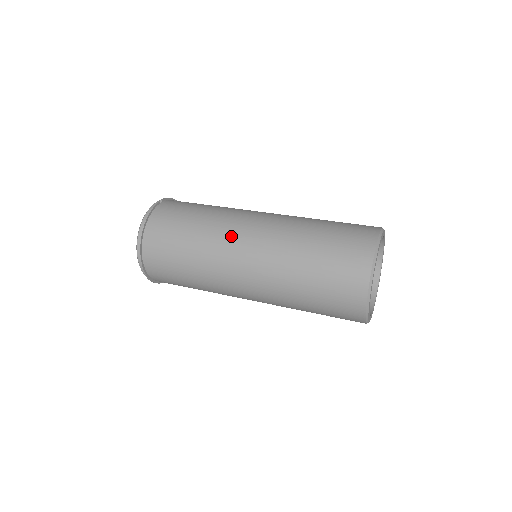
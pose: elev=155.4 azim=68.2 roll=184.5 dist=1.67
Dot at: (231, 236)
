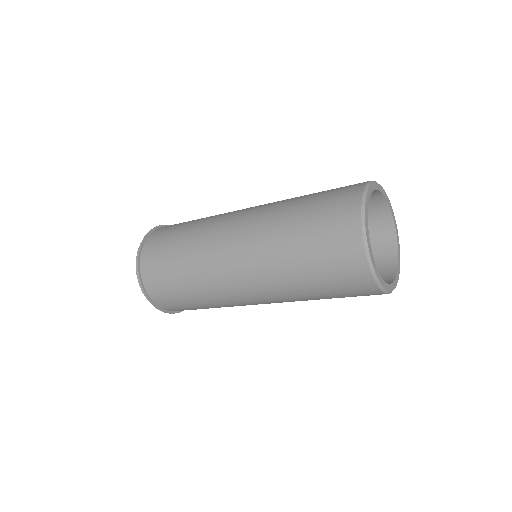
Dot at: occluded
